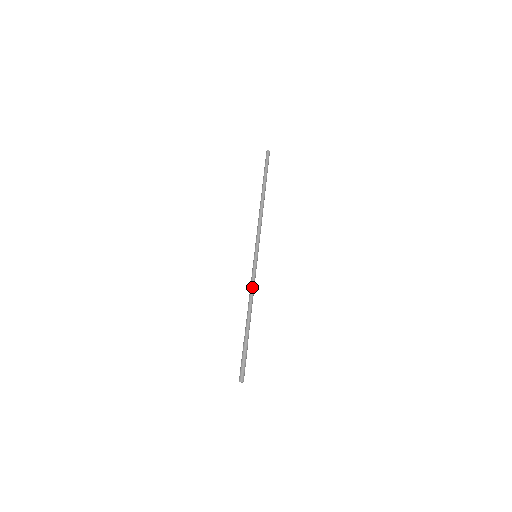
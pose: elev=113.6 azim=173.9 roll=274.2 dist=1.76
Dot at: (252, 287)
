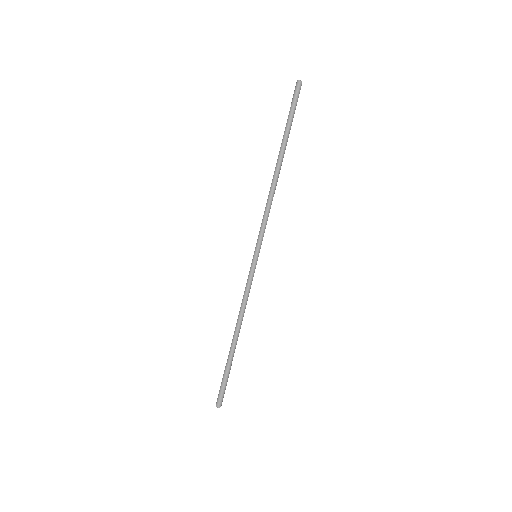
Dot at: (246, 300)
